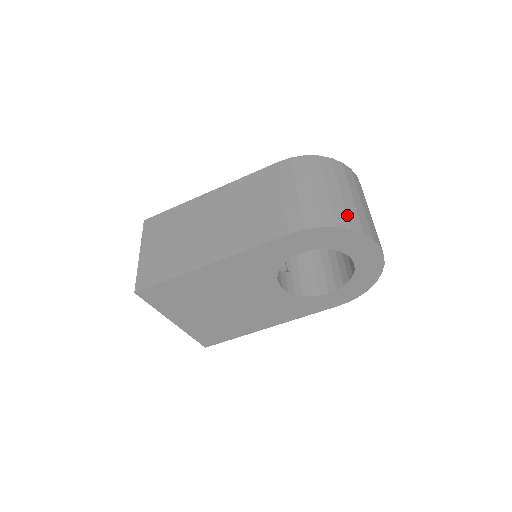
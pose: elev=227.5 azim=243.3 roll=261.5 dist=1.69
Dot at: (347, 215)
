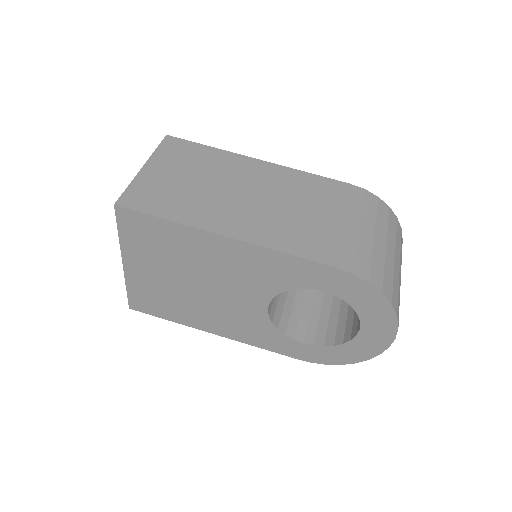
Dot at: (393, 287)
